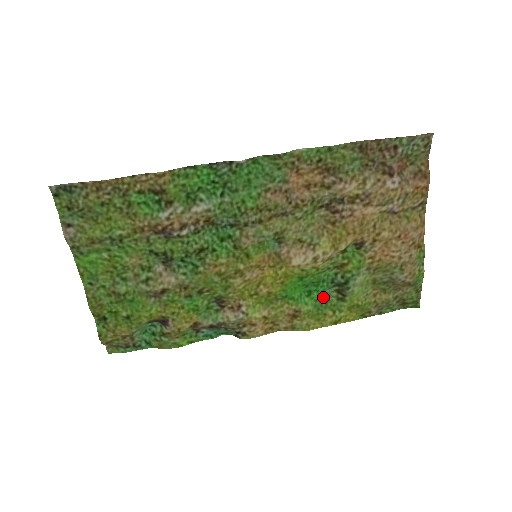
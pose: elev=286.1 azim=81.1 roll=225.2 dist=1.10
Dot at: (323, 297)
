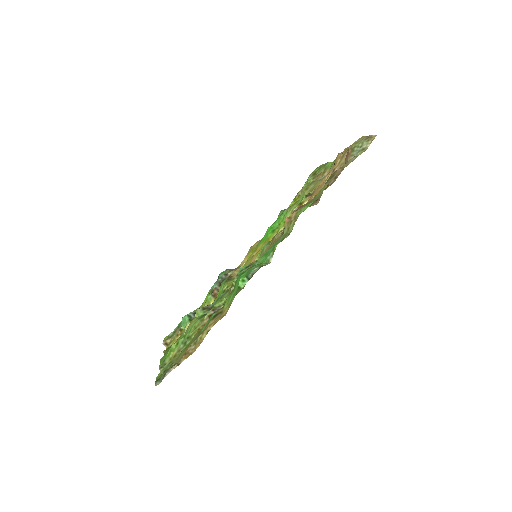
Dot at: occluded
